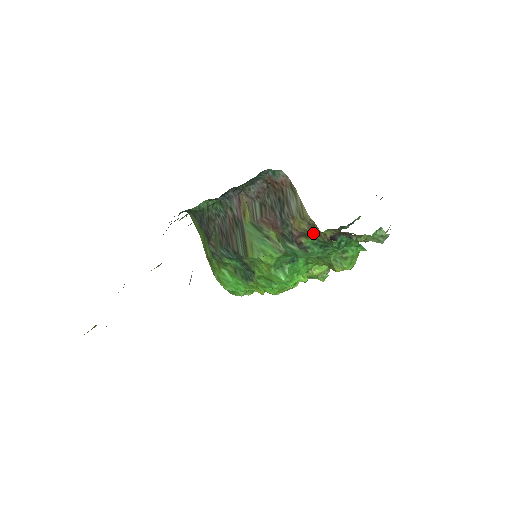
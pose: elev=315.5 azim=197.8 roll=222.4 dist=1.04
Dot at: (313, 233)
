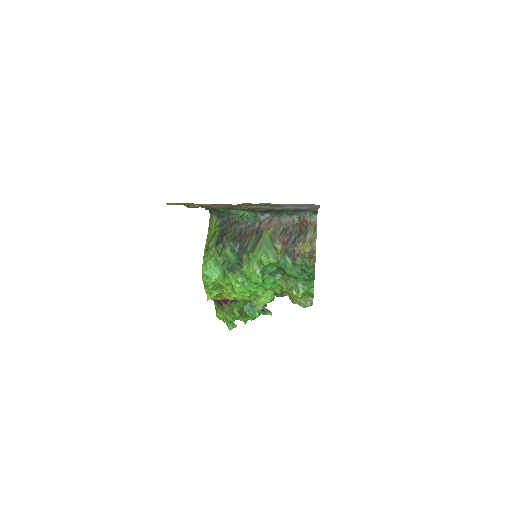
Dot at: (307, 257)
